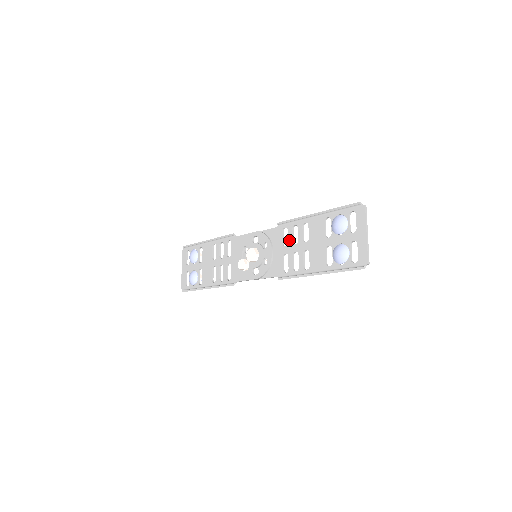
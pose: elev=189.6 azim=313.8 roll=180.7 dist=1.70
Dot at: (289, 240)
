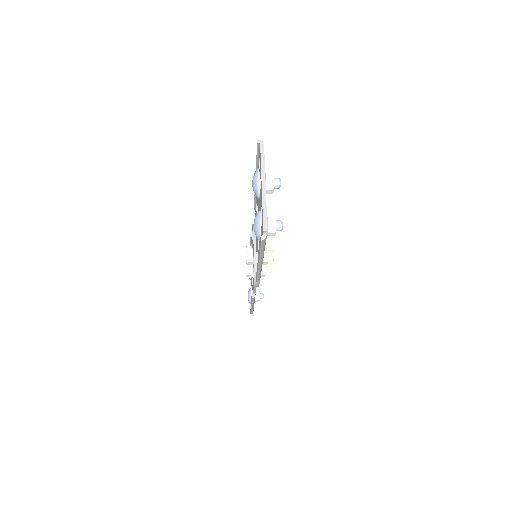
Dot at: occluded
